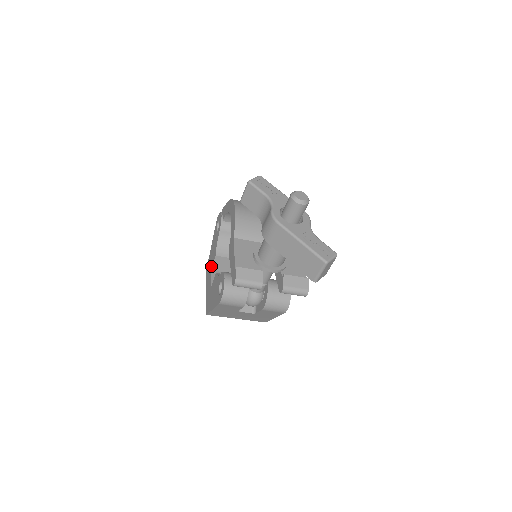
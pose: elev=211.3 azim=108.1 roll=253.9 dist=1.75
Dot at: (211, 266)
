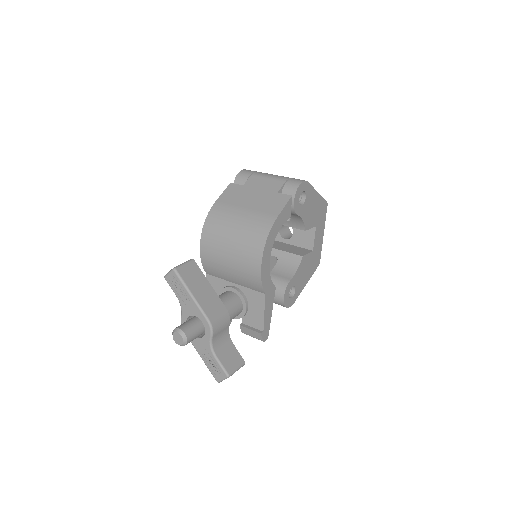
Dot at: occluded
